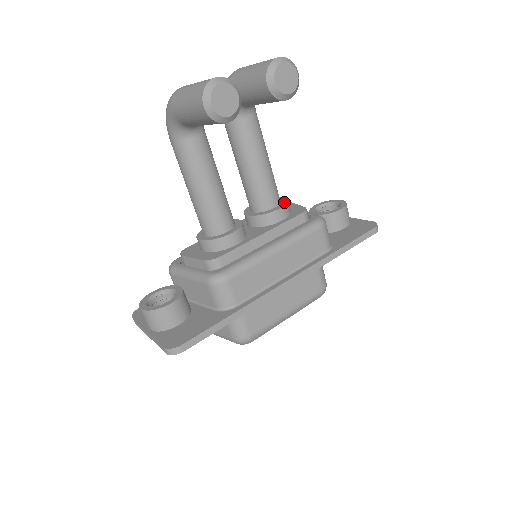
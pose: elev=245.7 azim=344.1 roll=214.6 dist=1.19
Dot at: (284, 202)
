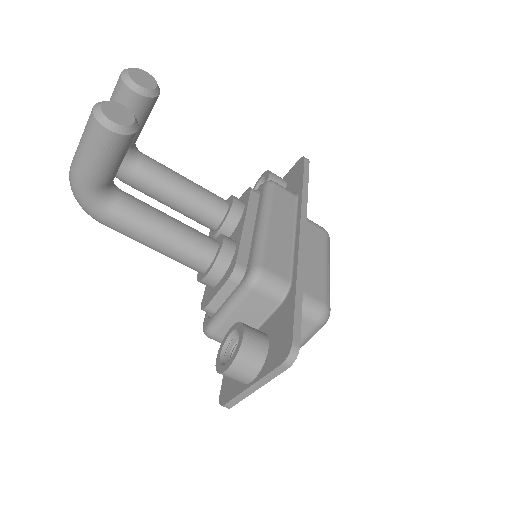
Dot at: (230, 198)
